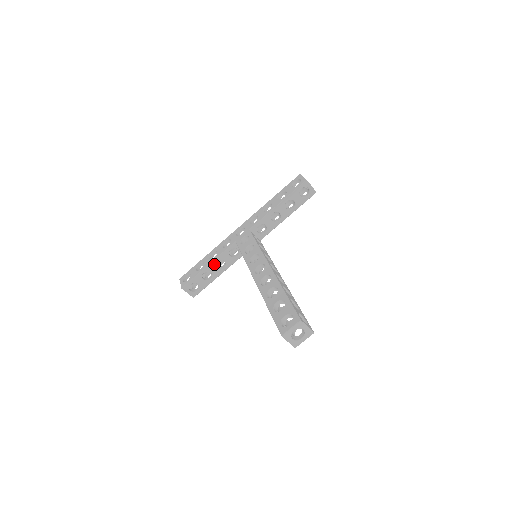
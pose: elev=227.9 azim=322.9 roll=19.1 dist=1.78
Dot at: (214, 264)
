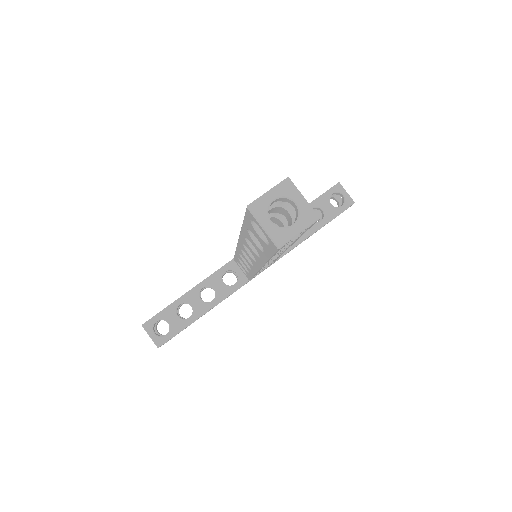
Dot at: (197, 291)
